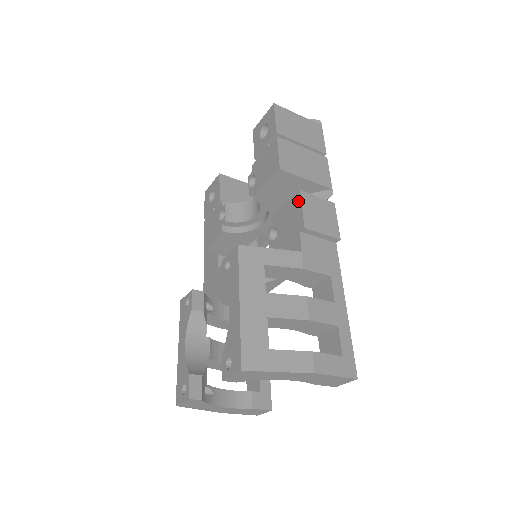
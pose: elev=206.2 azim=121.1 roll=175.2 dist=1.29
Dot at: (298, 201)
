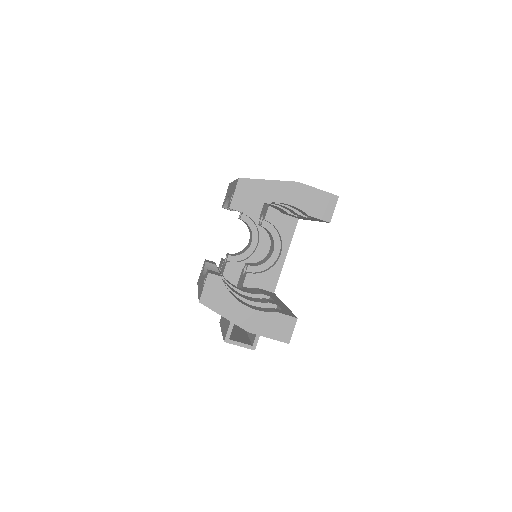
Dot at: occluded
